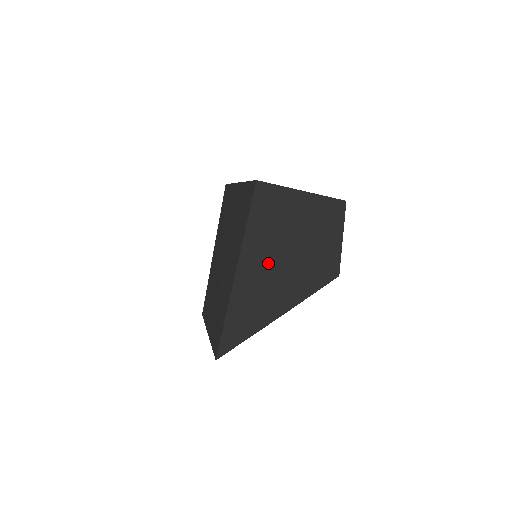
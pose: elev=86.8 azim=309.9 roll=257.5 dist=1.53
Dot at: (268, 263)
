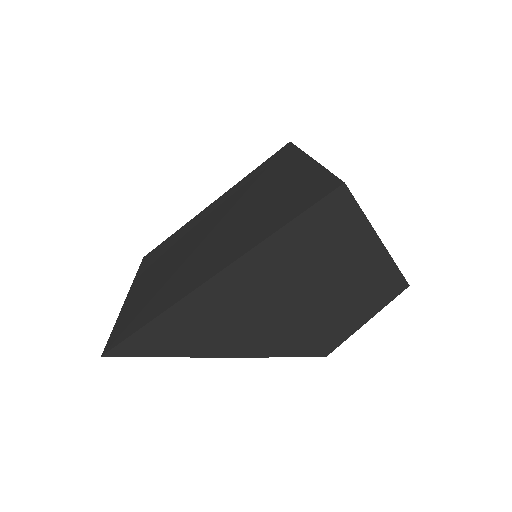
Dot at: (266, 290)
